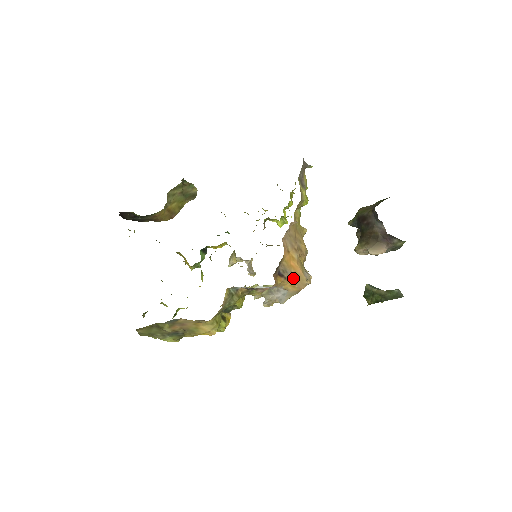
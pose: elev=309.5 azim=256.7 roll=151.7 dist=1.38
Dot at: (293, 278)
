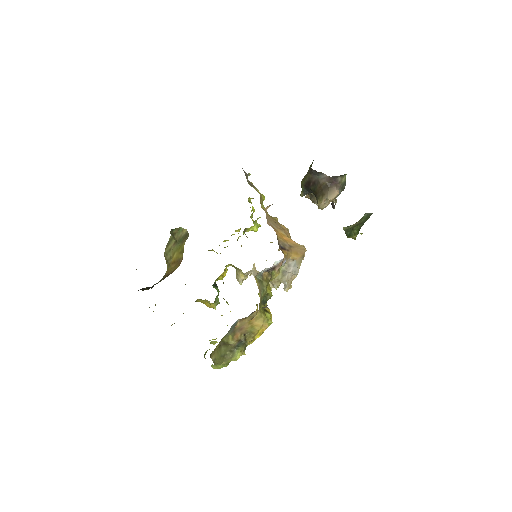
Dot at: (293, 248)
